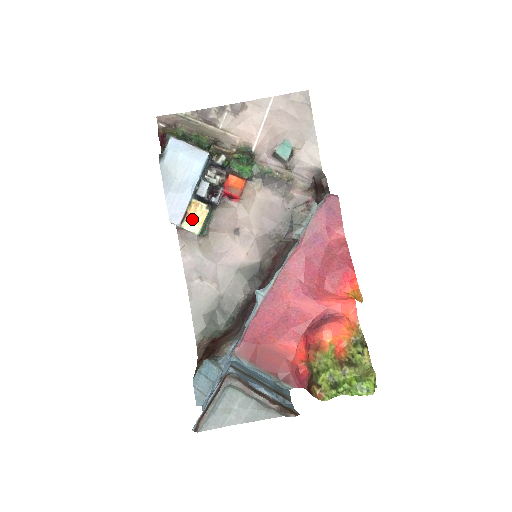
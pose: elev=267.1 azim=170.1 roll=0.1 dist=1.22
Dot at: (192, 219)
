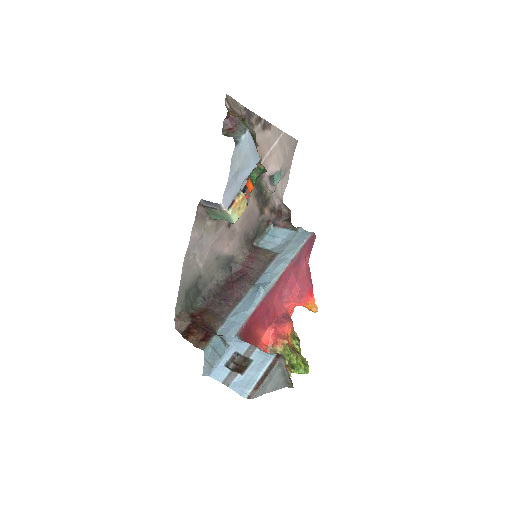
Dot at: (237, 209)
